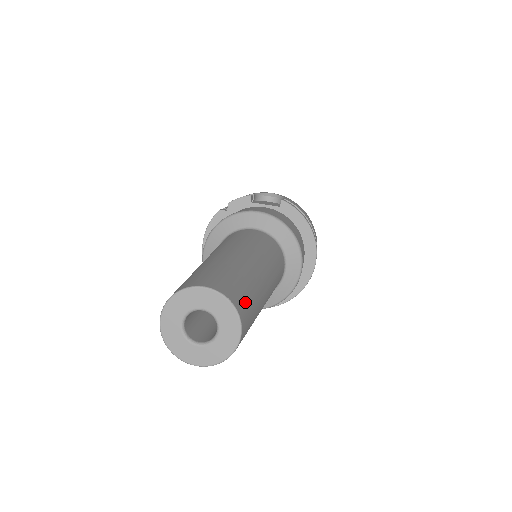
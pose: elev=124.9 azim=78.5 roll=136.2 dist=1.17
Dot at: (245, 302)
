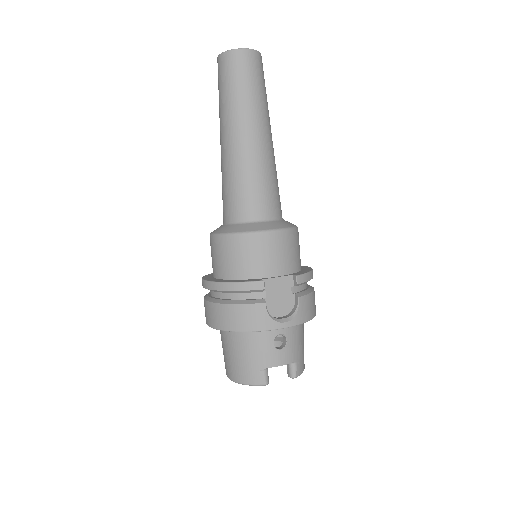
Dot at: occluded
